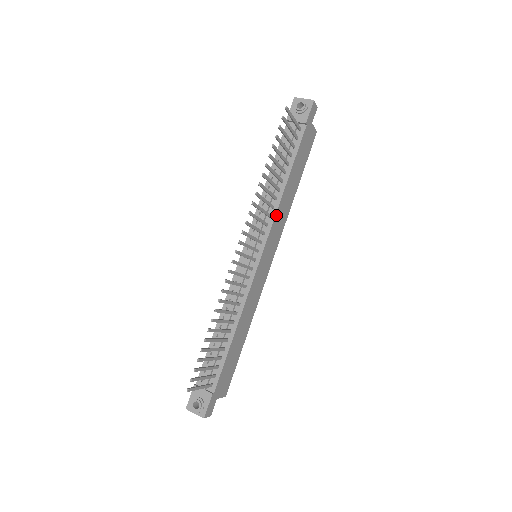
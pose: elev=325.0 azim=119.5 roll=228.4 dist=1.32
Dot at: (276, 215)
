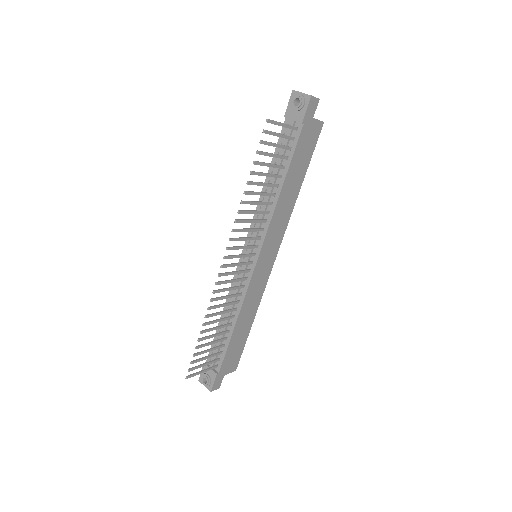
Dot at: (272, 220)
